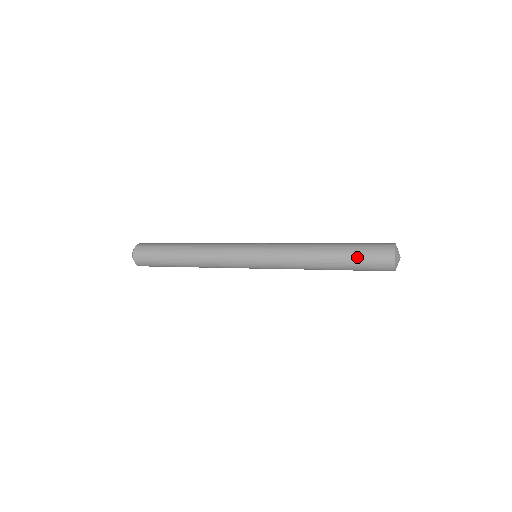
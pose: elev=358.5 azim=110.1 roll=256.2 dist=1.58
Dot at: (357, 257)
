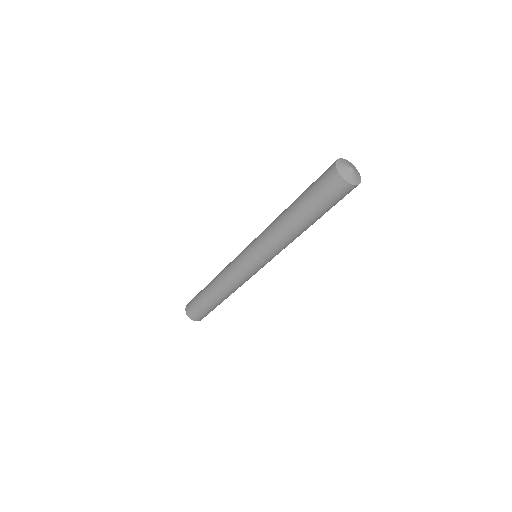
Dot at: (311, 196)
